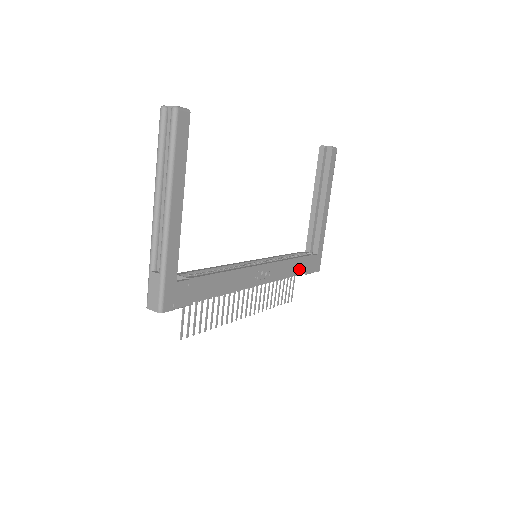
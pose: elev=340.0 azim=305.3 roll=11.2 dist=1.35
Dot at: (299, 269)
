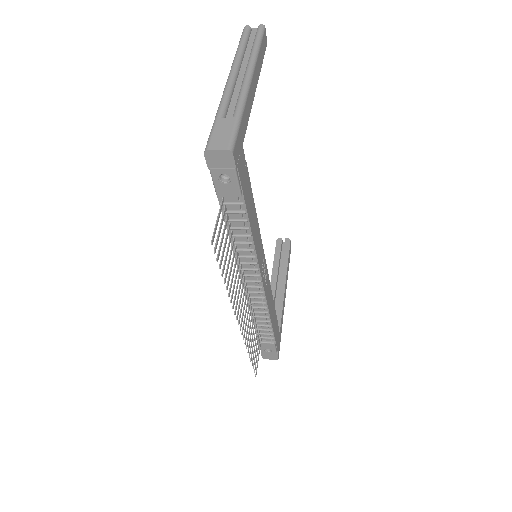
Dot at: (274, 325)
